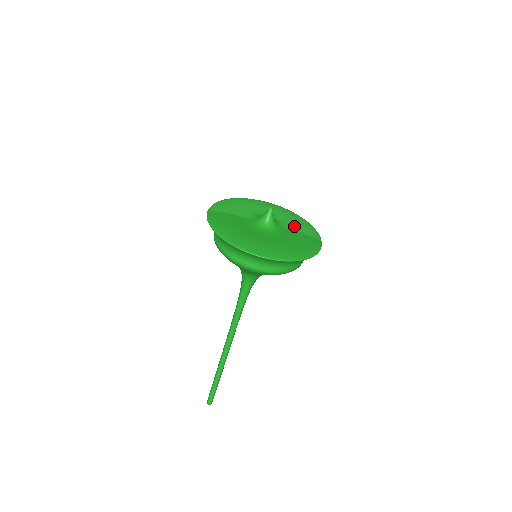
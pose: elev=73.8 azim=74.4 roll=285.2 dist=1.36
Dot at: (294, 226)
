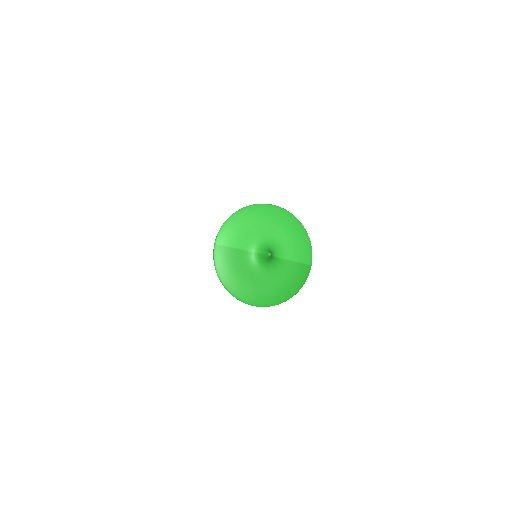
Dot at: (291, 251)
